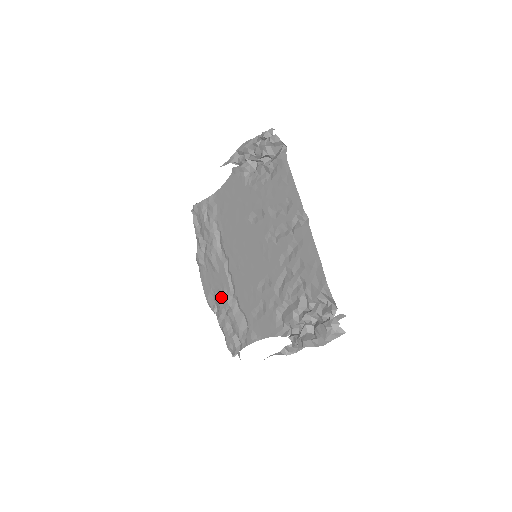
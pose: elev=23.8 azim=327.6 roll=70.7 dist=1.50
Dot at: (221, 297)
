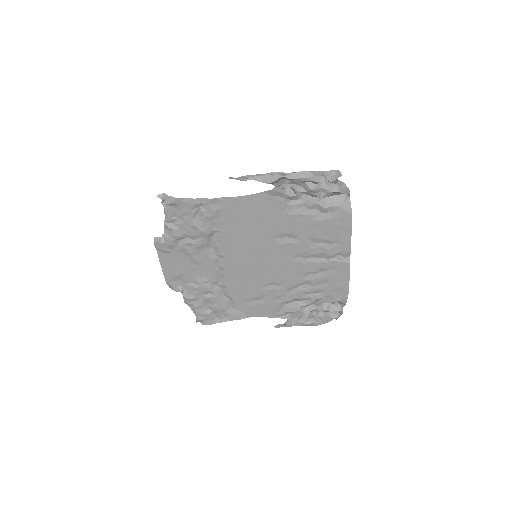
Dot at: (199, 284)
